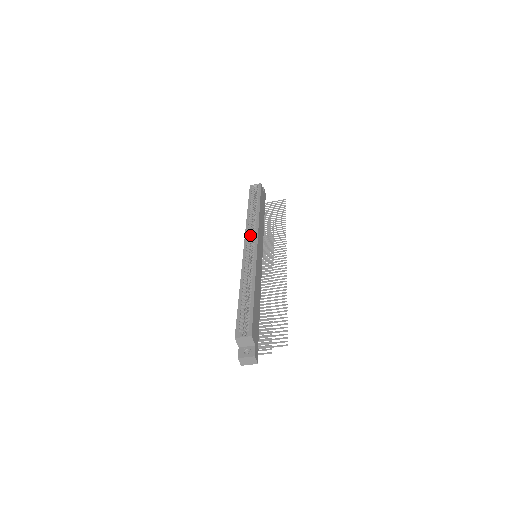
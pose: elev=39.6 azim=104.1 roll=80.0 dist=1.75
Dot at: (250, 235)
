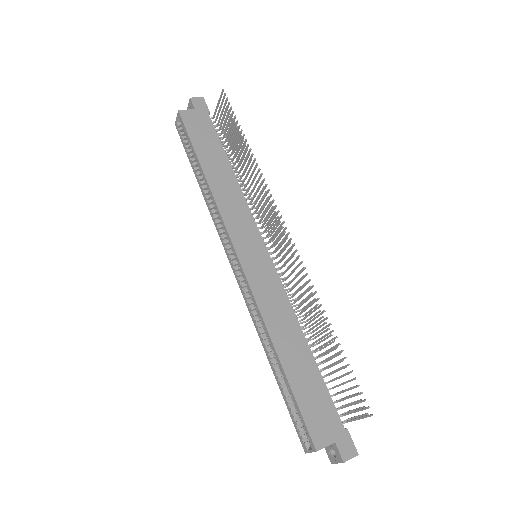
Dot at: (225, 237)
